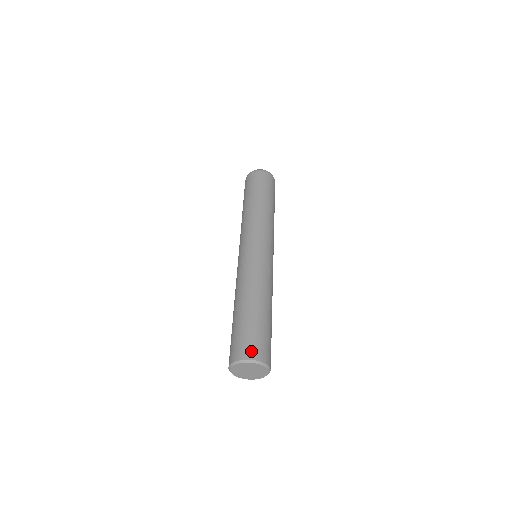
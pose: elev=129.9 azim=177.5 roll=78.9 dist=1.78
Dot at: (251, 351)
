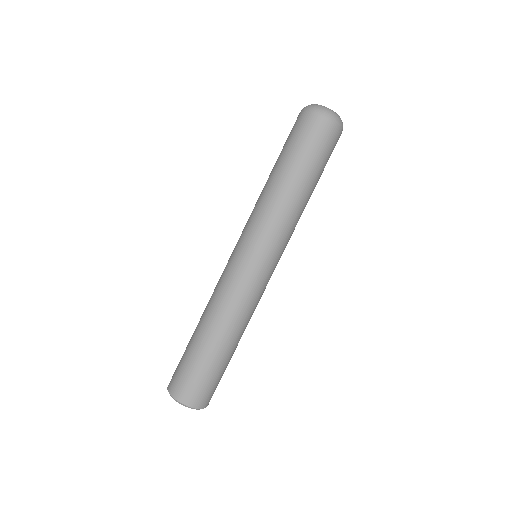
Dot at: (185, 394)
